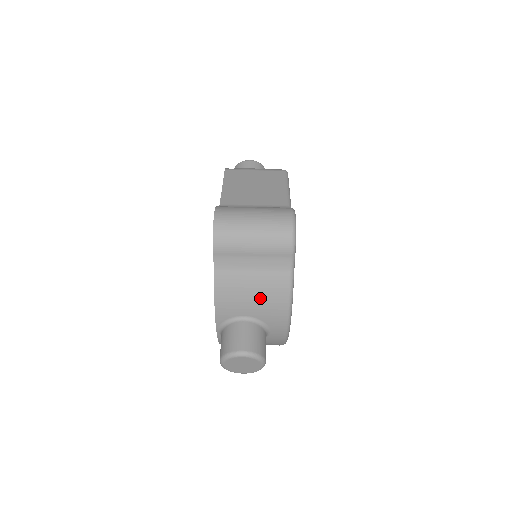
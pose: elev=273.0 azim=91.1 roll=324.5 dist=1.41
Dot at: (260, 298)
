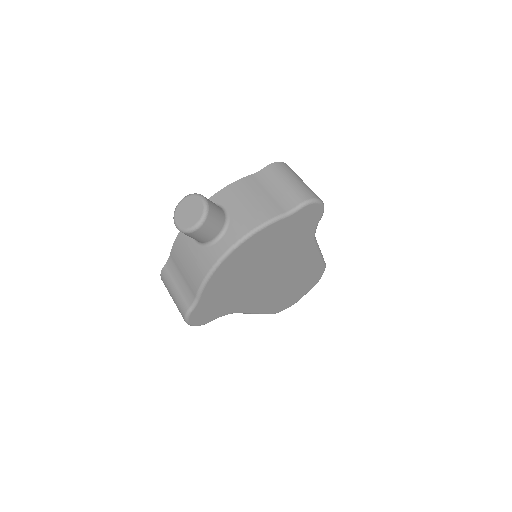
Dot at: (250, 207)
